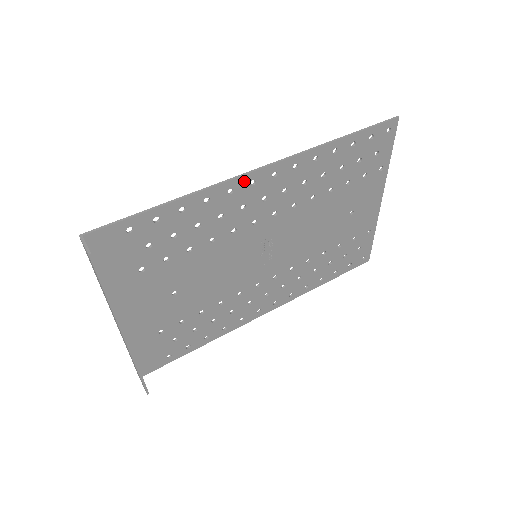
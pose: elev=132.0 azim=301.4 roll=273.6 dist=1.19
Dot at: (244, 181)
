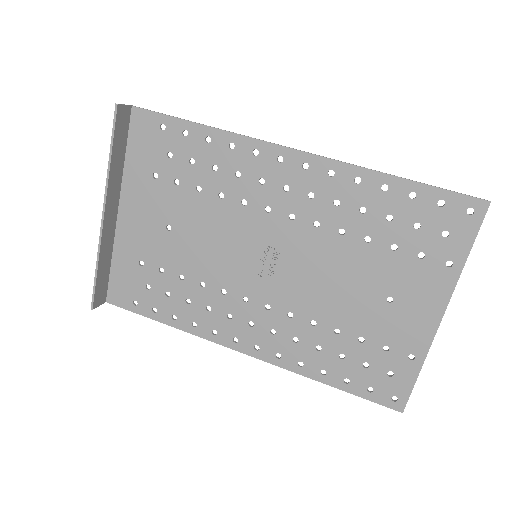
Dot at: (272, 151)
